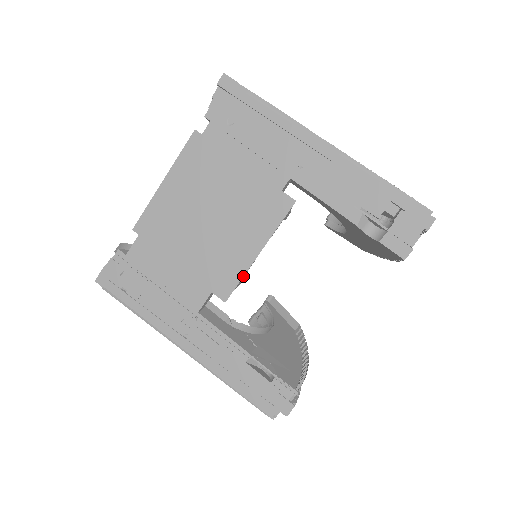
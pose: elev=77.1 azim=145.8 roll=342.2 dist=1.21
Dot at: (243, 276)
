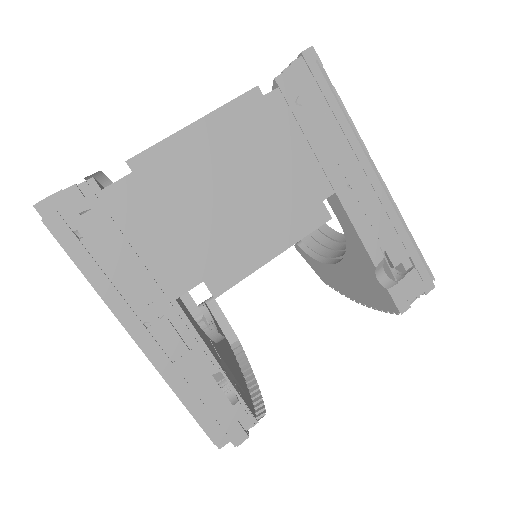
Dot at: (248, 275)
